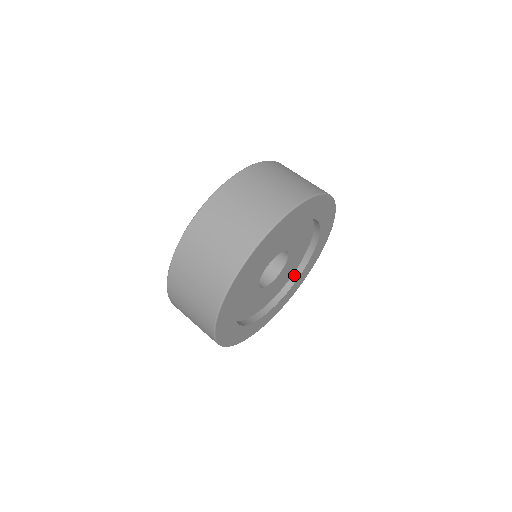
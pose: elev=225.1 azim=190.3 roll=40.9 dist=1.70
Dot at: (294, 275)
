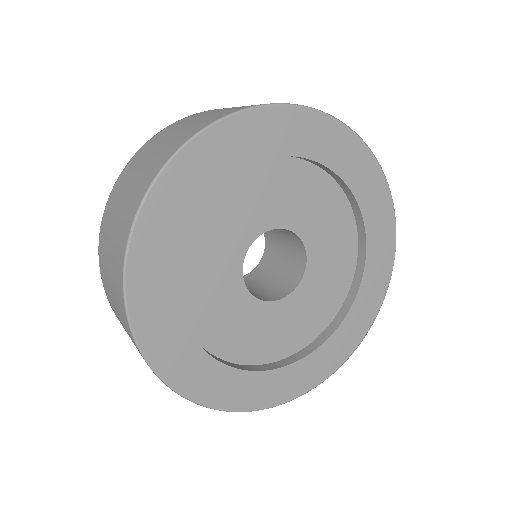
Dot at: (357, 269)
